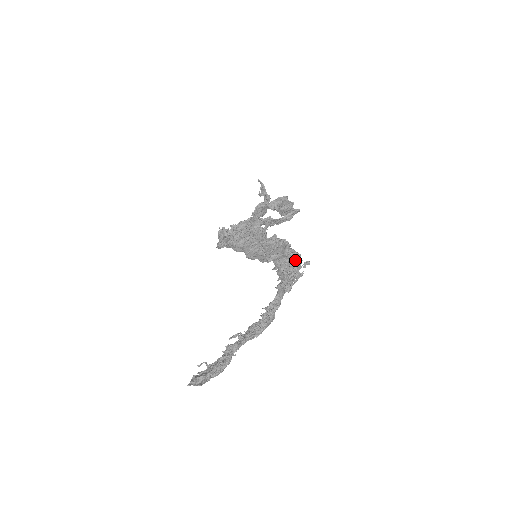
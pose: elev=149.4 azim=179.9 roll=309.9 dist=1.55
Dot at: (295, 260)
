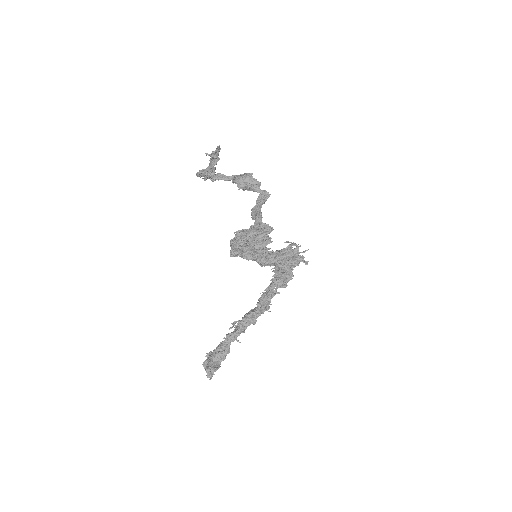
Dot at: occluded
